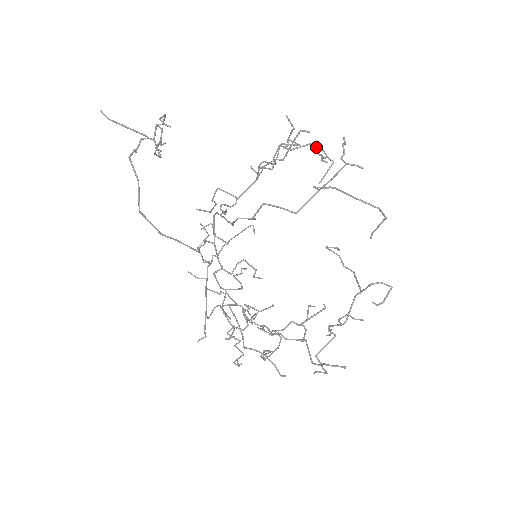
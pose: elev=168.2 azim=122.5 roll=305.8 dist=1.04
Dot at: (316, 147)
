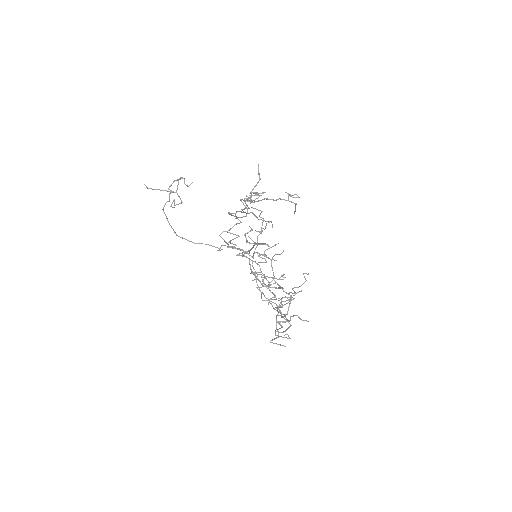
Dot at: occluded
